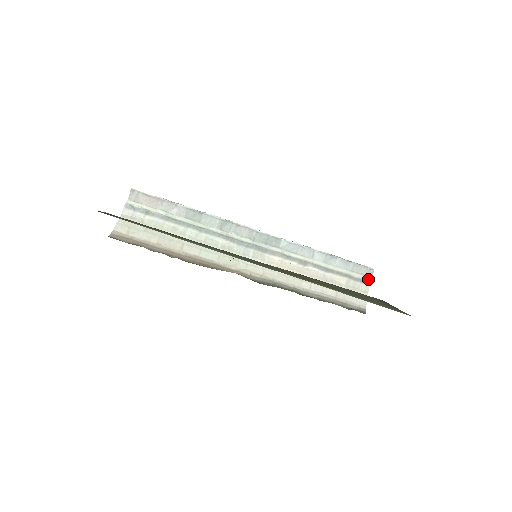
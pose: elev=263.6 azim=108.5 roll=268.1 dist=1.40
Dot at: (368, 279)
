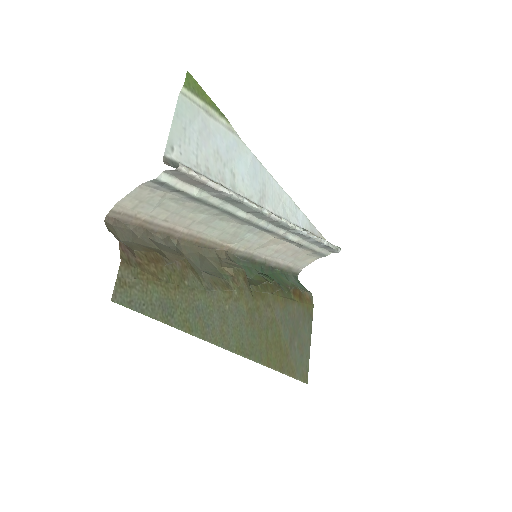
Dot at: (328, 253)
